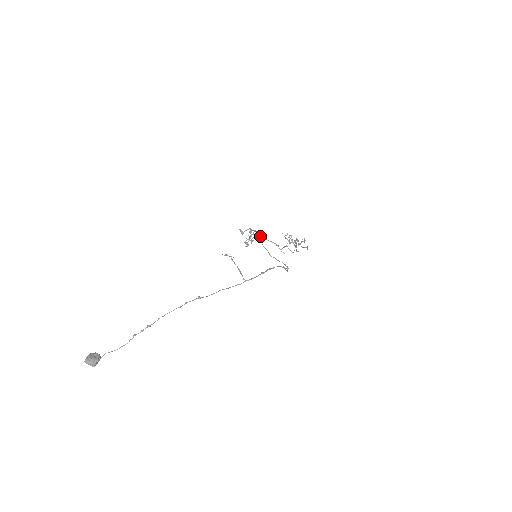
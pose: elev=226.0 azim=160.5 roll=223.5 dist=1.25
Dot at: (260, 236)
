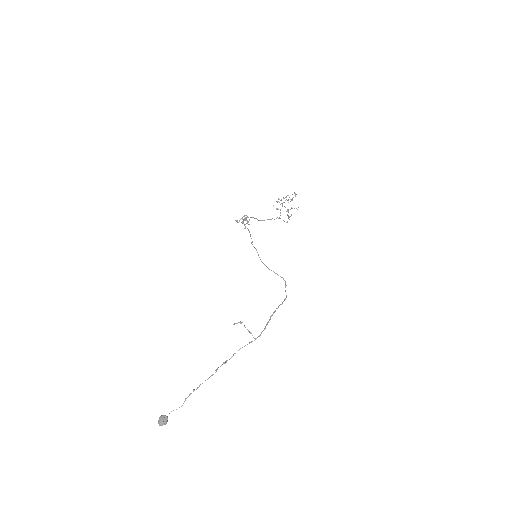
Dot at: (256, 250)
